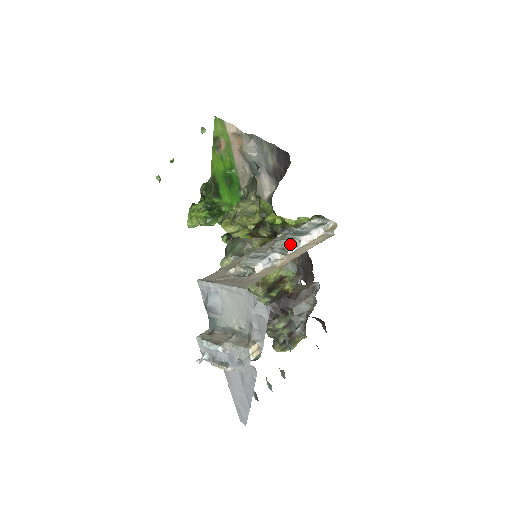
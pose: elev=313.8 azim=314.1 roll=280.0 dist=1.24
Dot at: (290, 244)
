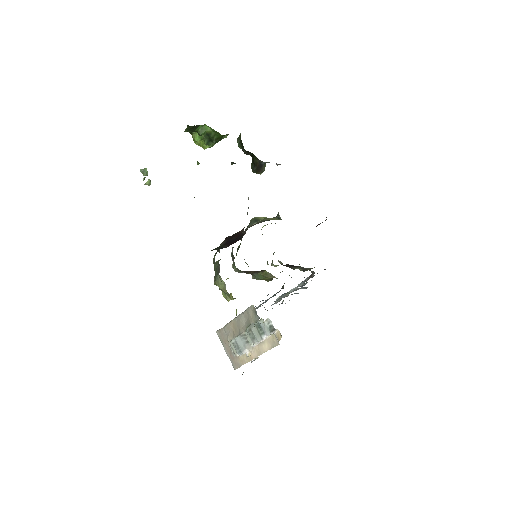
Dot at: (253, 344)
